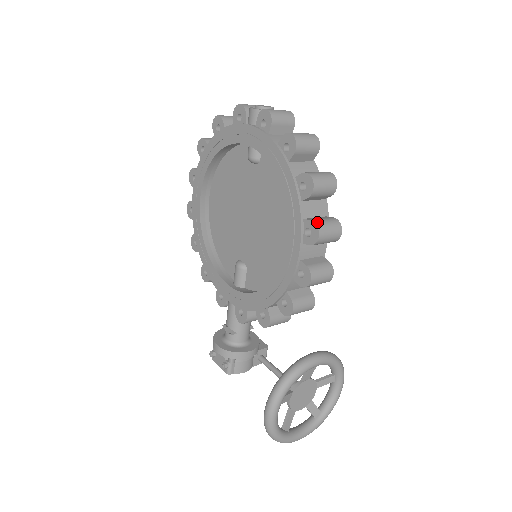
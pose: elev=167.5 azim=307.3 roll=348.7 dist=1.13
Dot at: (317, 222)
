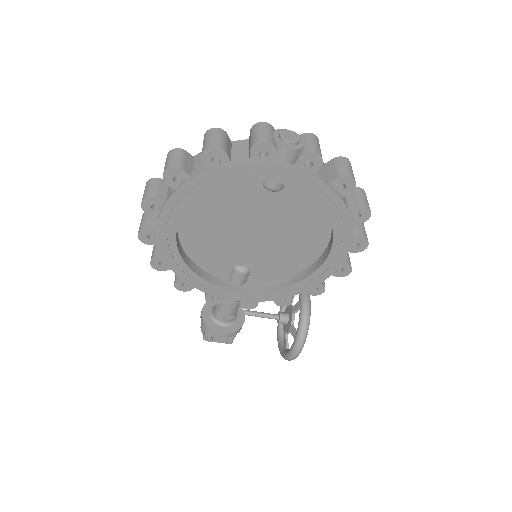
Dot at: (365, 237)
